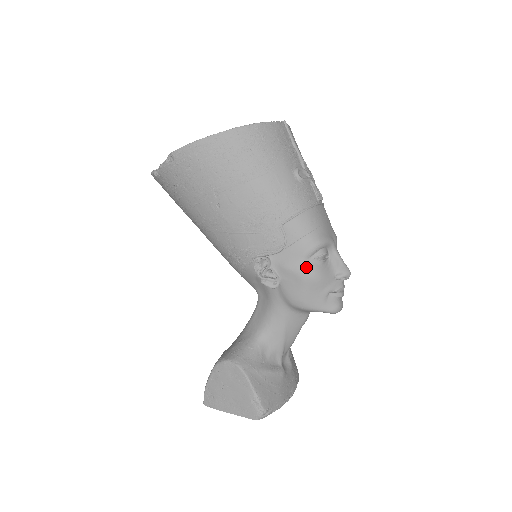
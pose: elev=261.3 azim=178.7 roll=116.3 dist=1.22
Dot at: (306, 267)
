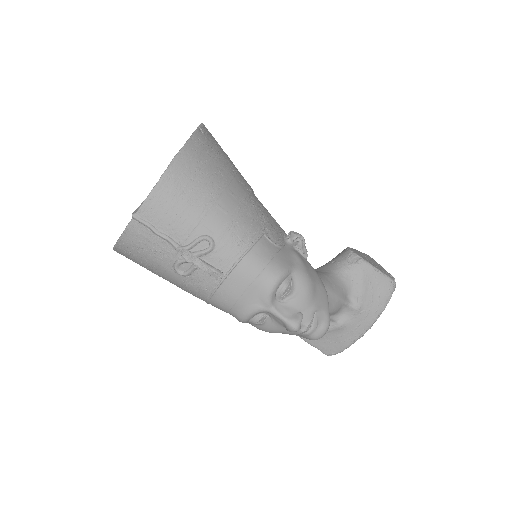
Dot at: occluded
